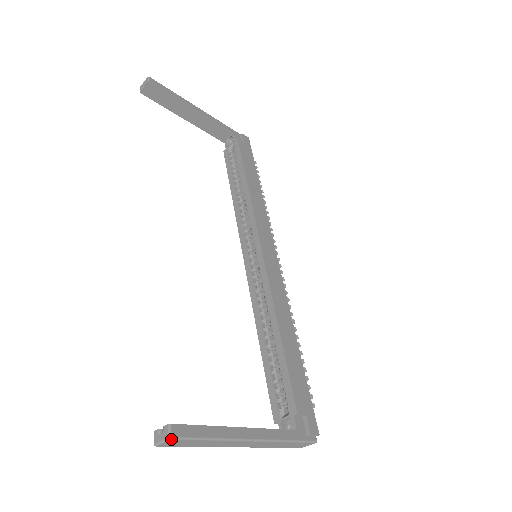
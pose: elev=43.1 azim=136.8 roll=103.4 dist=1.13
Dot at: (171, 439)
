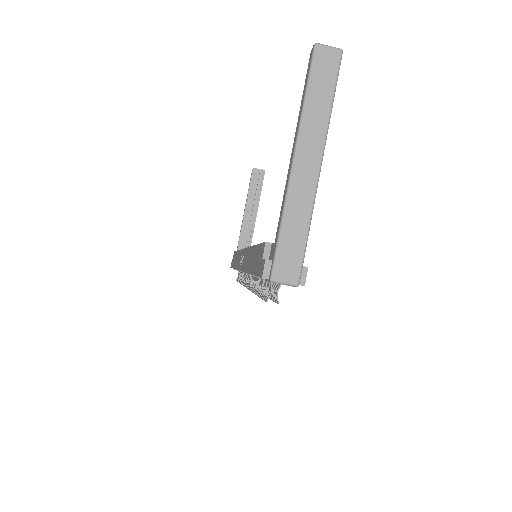
Dot at: (342, 51)
